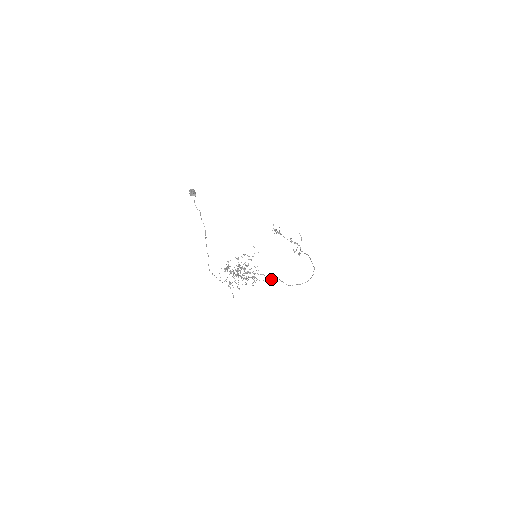
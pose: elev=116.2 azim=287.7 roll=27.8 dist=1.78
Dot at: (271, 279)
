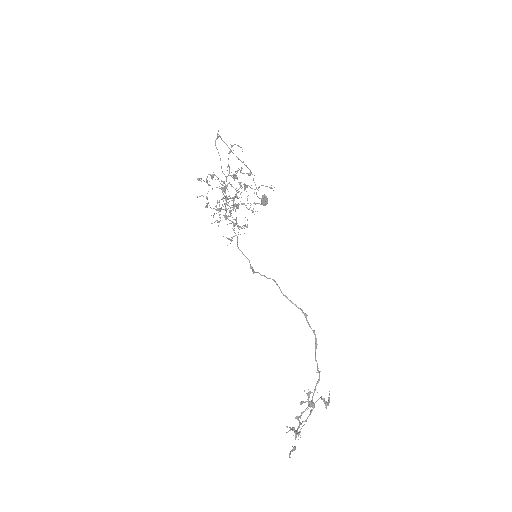
Dot at: (245, 256)
